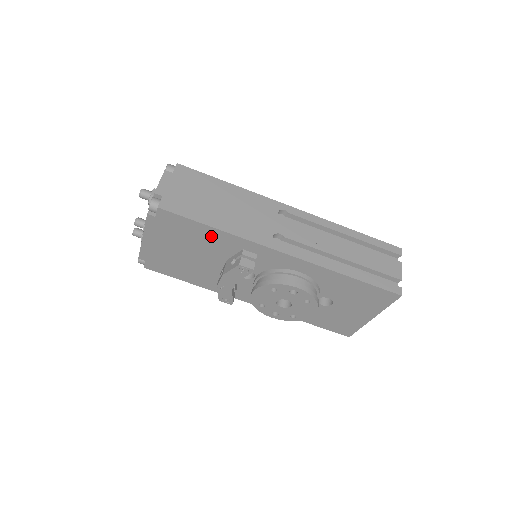
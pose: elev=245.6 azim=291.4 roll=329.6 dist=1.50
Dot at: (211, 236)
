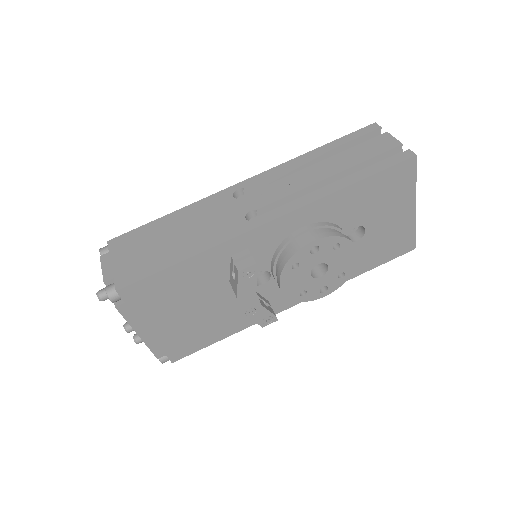
Dot at: (190, 272)
